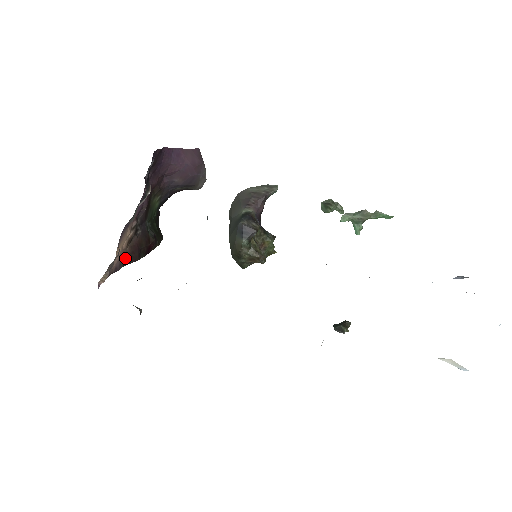
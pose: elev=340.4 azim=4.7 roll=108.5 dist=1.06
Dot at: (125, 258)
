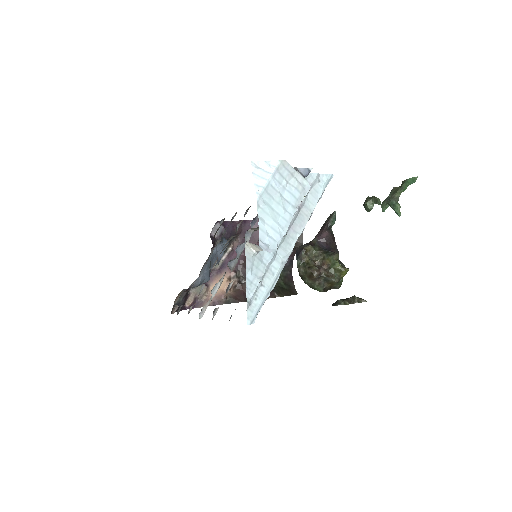
Dot at: (225, 297)
